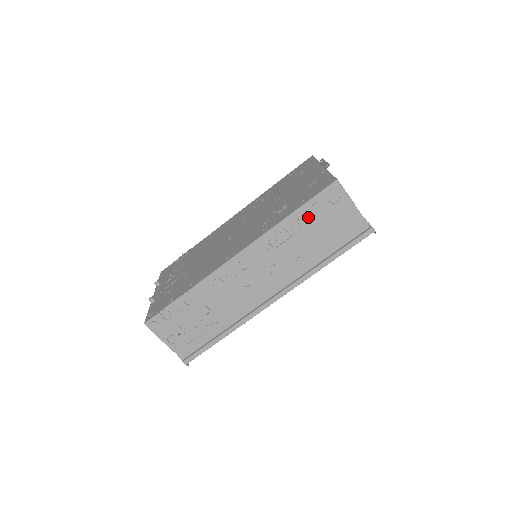
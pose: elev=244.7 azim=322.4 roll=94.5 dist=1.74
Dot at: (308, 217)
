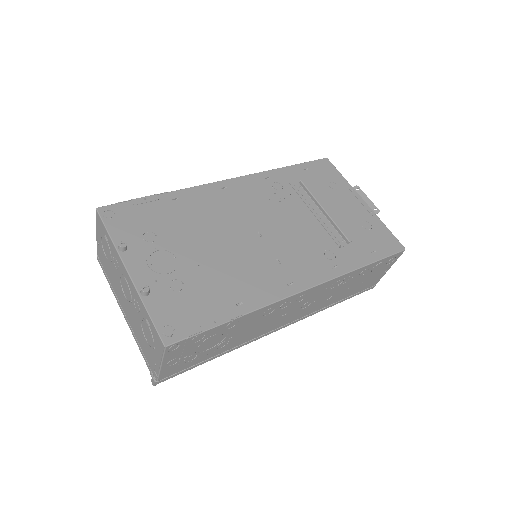
Dot at: (368, 270)
